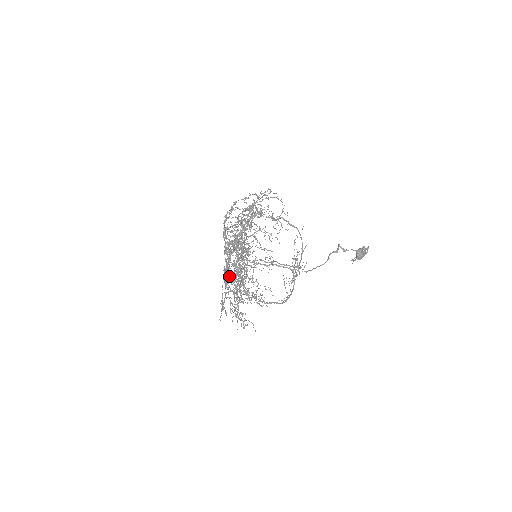
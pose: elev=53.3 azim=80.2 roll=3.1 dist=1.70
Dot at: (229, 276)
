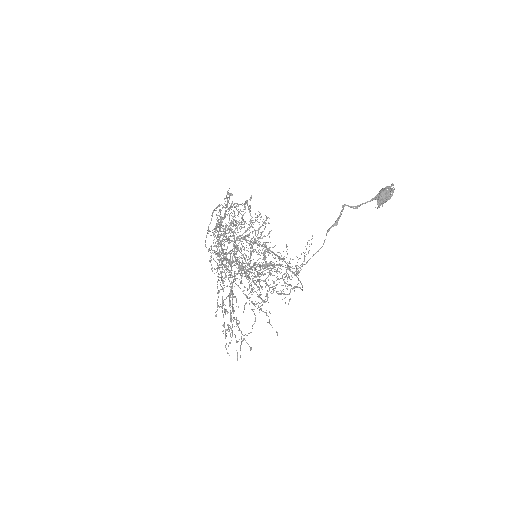
Dot at: occluded
